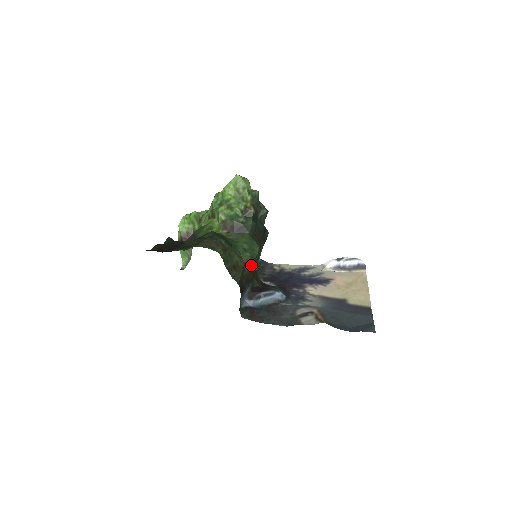
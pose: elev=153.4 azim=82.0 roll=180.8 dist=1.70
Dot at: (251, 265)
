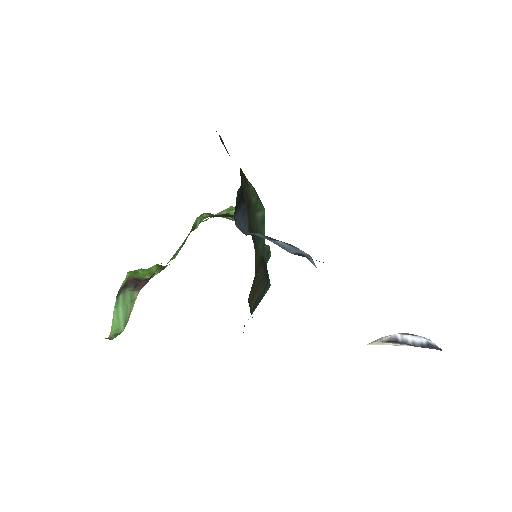
Dot at: (255, 203)
